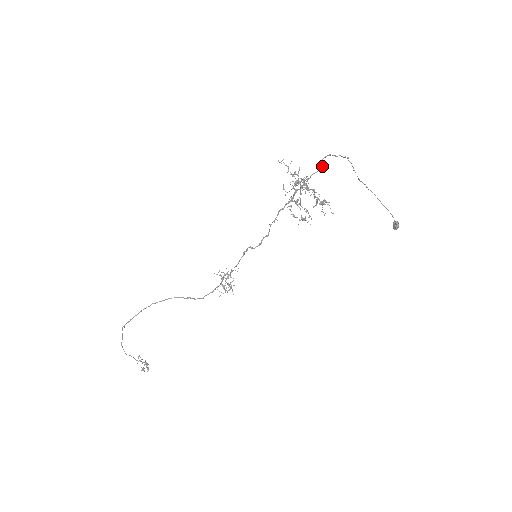
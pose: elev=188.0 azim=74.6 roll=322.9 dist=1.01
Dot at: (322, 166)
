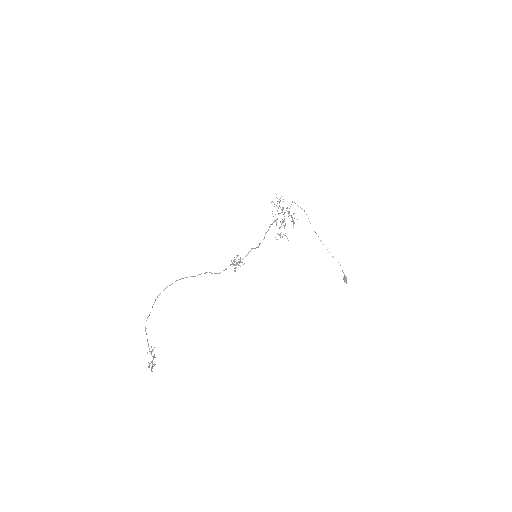
Dot at: (291, 204)
